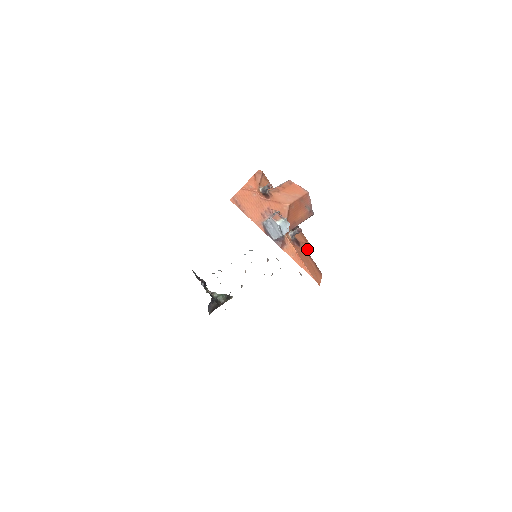
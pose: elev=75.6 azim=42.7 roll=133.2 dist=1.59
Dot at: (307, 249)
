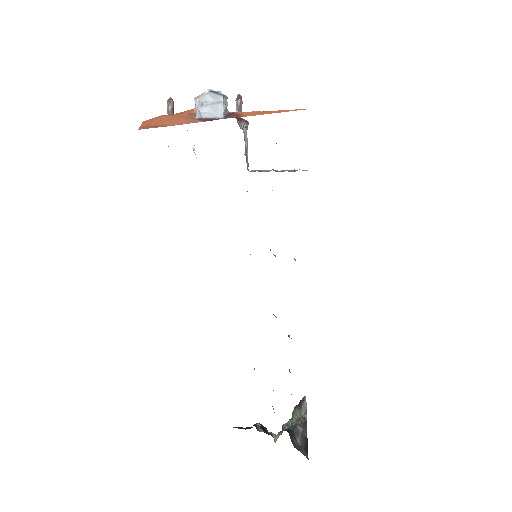
Dot at: occluded
